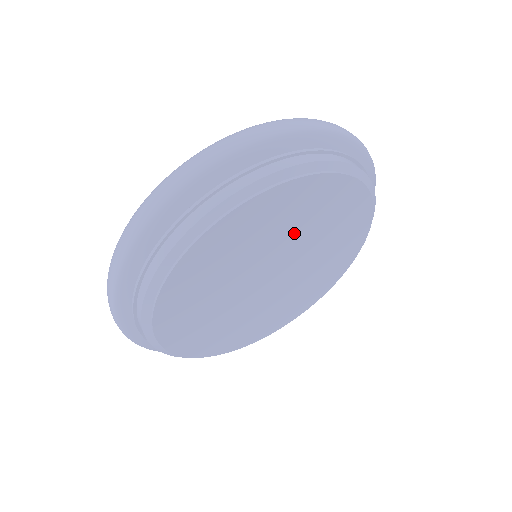
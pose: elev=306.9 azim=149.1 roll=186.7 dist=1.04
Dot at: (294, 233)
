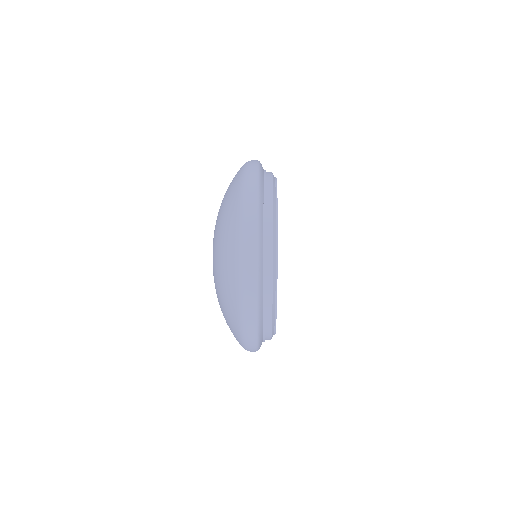
Dot at: occluded
